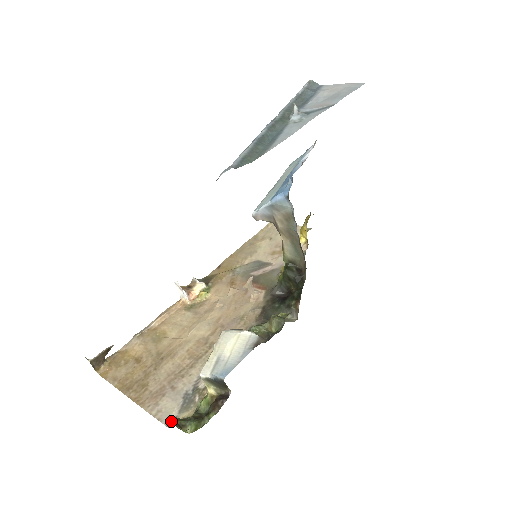
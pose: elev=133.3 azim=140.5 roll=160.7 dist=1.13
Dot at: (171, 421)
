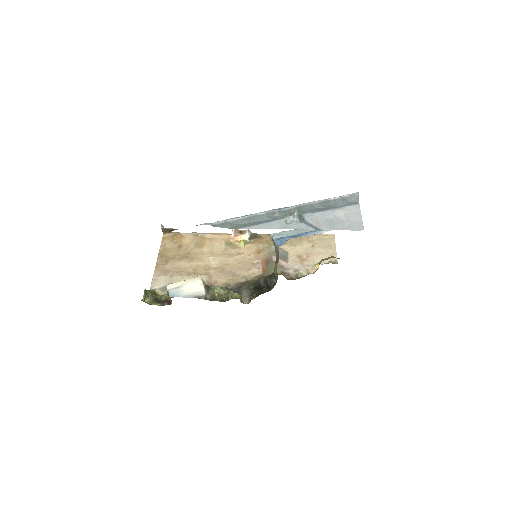
Dot at: (145, 290)
